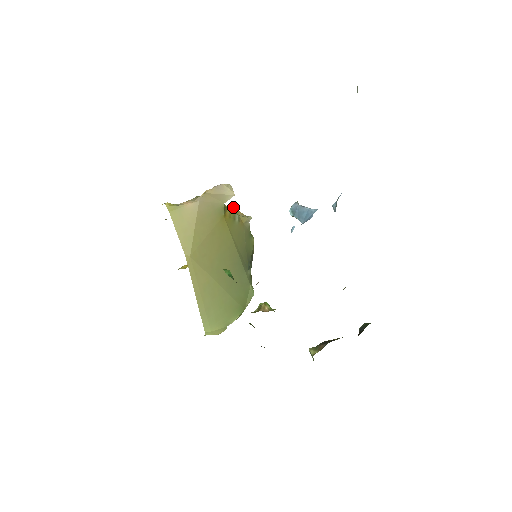
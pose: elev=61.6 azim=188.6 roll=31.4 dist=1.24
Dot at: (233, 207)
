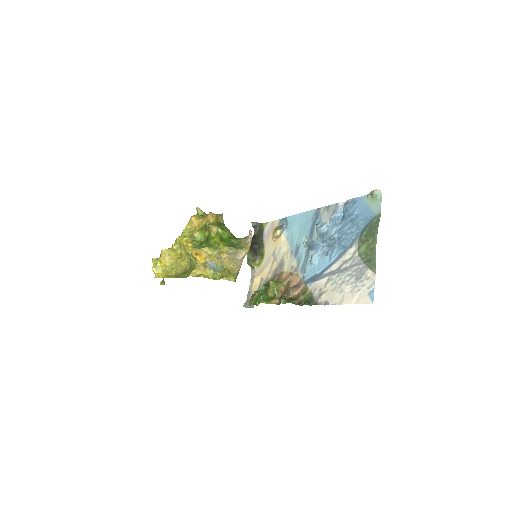
Dot at: (210, 213)
